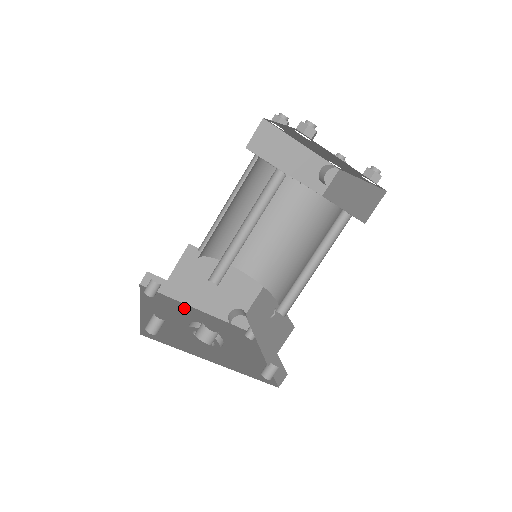
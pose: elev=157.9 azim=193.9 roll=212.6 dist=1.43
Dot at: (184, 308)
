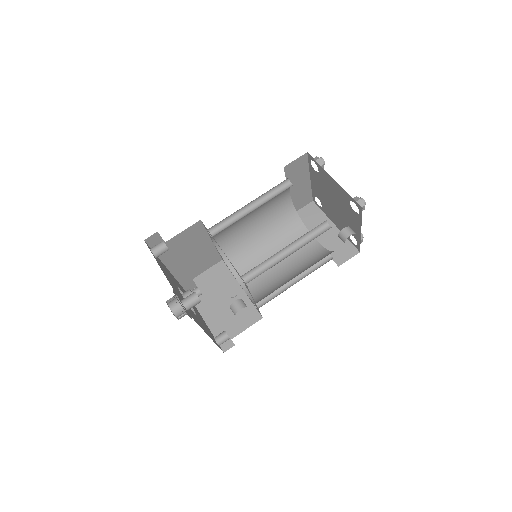
Dot at: (166, 269)
